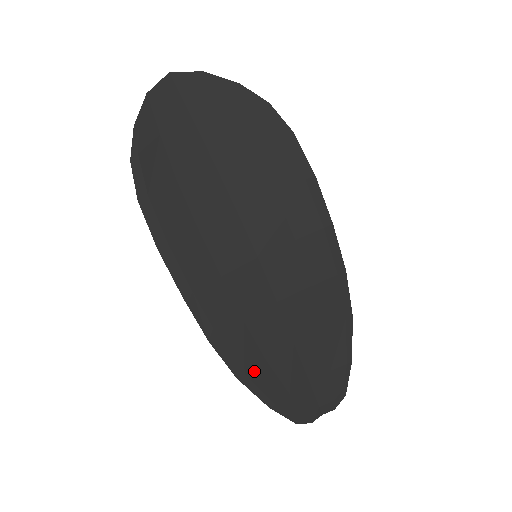
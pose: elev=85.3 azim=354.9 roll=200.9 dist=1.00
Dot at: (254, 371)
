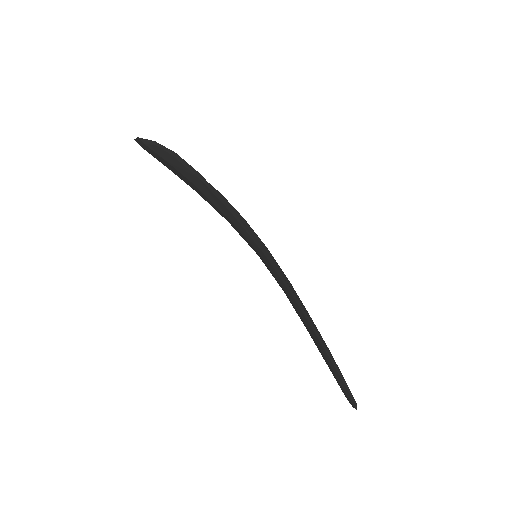
Dot at: occluded
